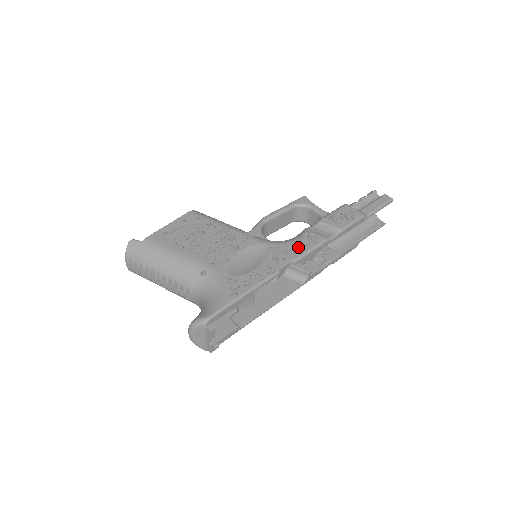
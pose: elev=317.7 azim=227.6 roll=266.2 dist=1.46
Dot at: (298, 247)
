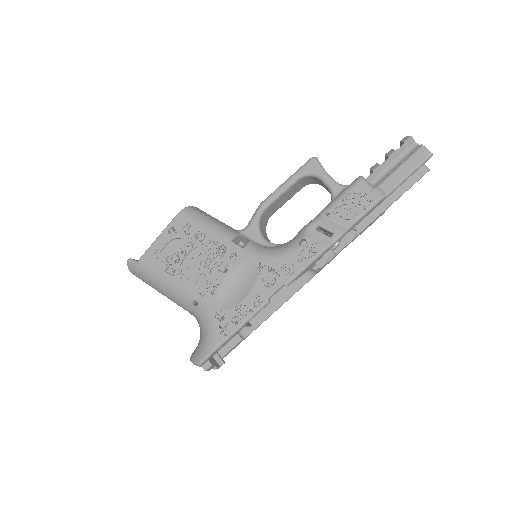
Dot at: (291, 265)
